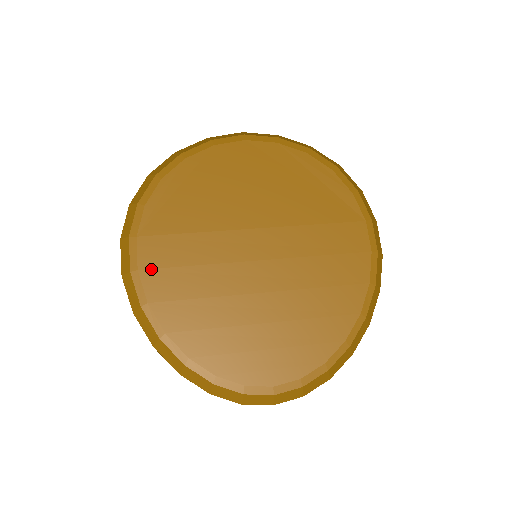
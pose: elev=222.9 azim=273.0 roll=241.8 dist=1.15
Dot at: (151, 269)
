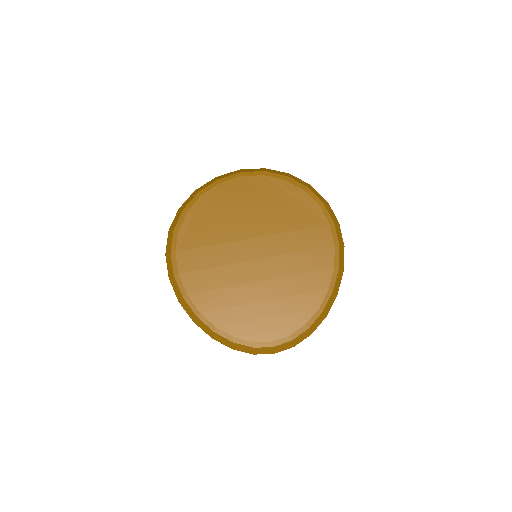
Dot at: (187, 272)
